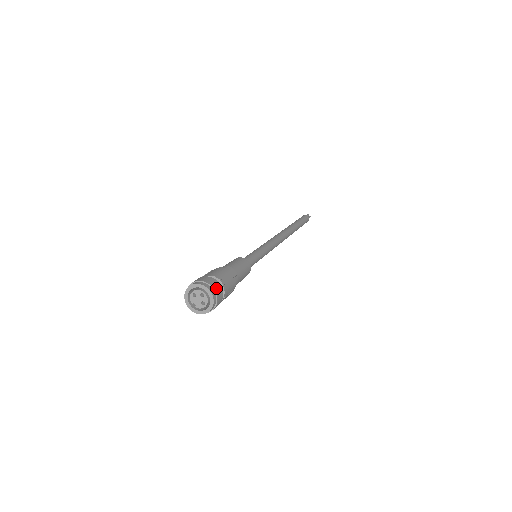
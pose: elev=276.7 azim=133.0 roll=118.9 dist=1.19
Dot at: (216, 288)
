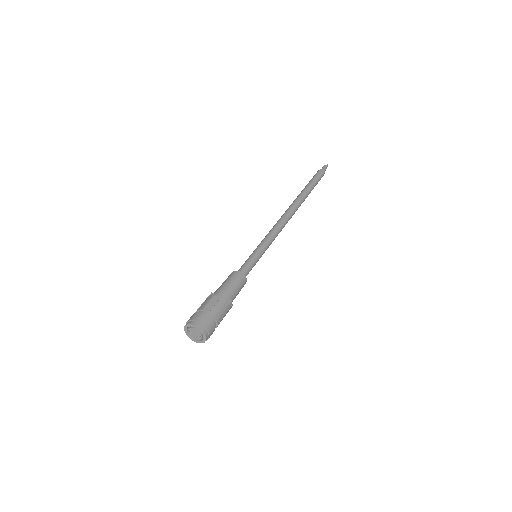
Dot at: occluded
